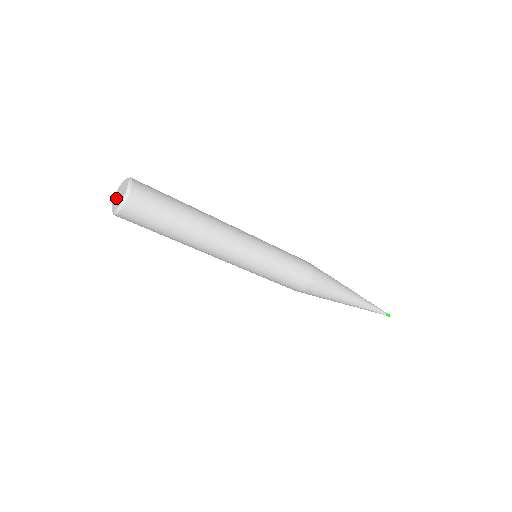
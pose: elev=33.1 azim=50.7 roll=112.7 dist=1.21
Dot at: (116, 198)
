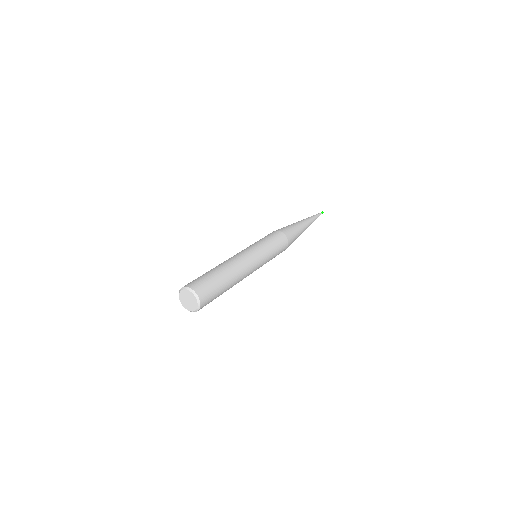
Dot at: (186, 303)
